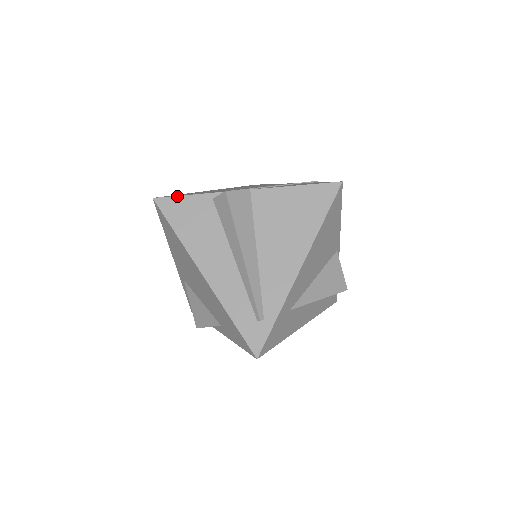
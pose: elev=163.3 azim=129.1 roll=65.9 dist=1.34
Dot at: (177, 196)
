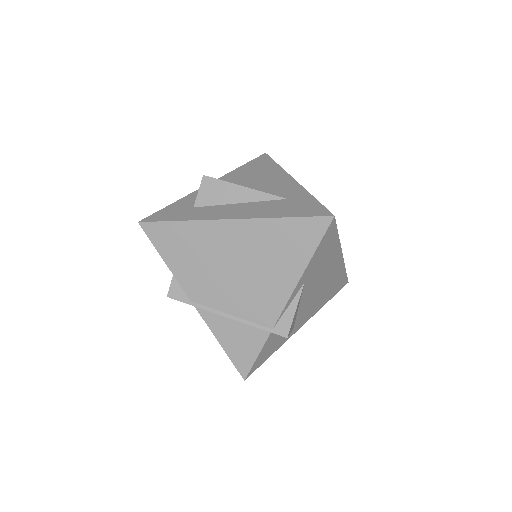
Dot at: occluded
